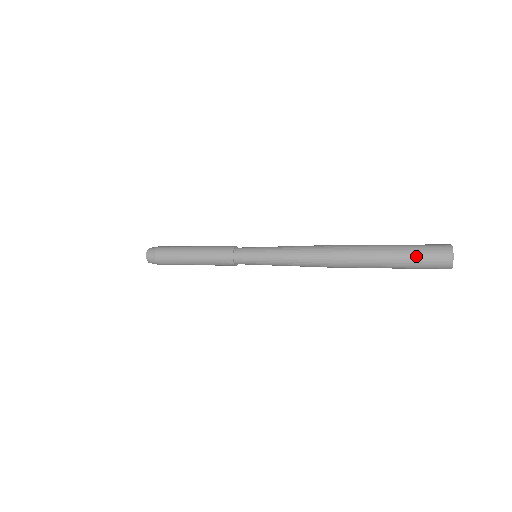
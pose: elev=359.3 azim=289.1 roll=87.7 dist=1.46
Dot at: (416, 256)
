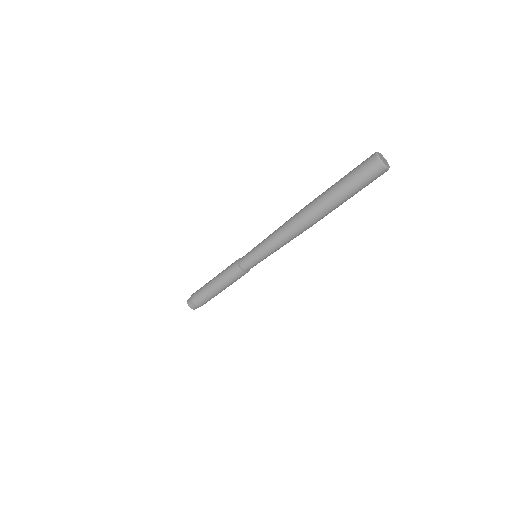
Dot at: (352, 172)
